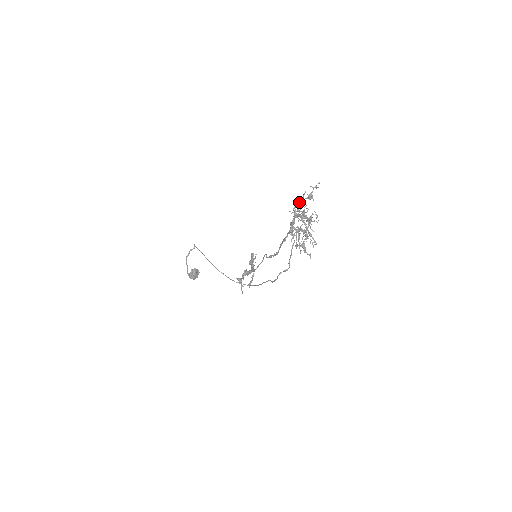
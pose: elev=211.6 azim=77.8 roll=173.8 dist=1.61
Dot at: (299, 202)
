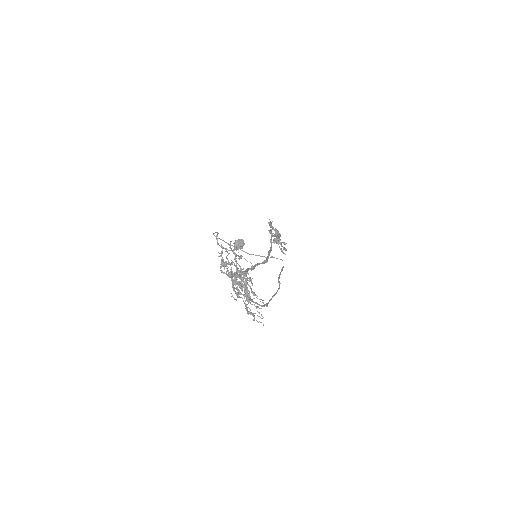
Dot at: (221, 267)
